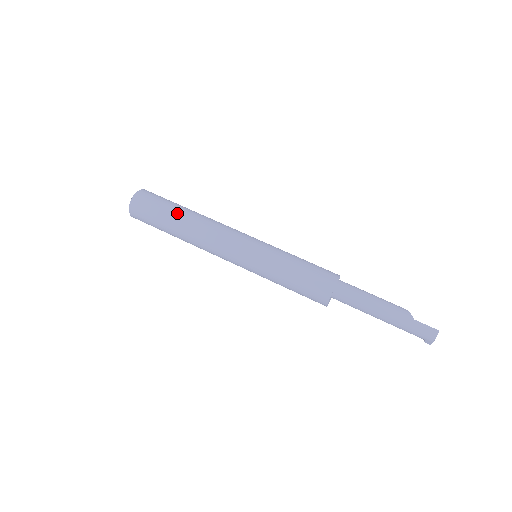
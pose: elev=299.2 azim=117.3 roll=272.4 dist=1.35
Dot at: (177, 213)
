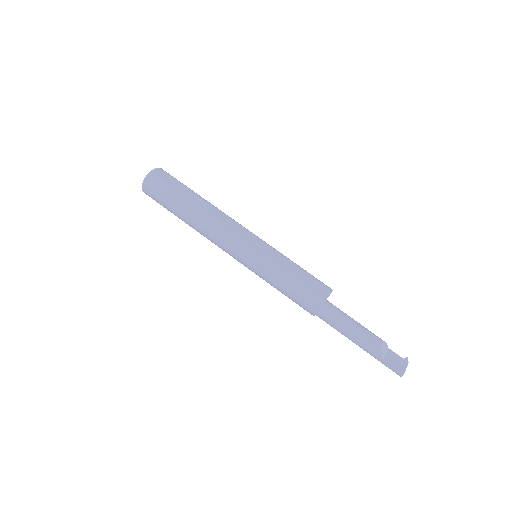
Dot at: (179, 213)
